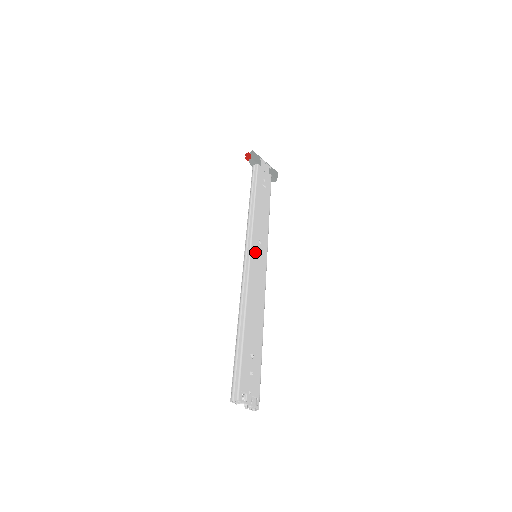
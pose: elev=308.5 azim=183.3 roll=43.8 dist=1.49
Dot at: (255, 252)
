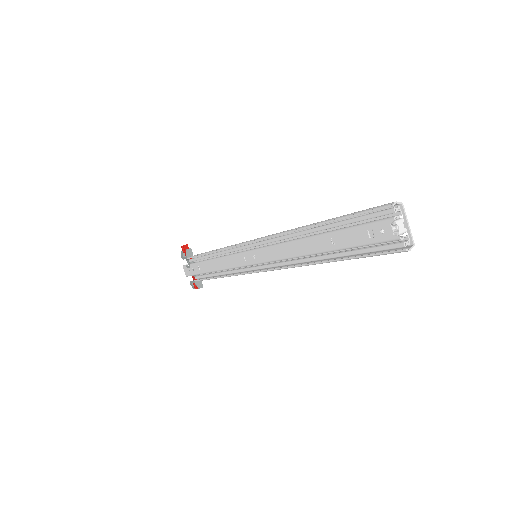
Dot at: occluded
